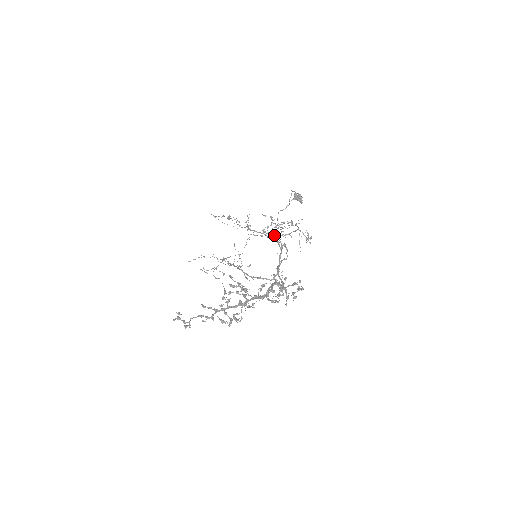
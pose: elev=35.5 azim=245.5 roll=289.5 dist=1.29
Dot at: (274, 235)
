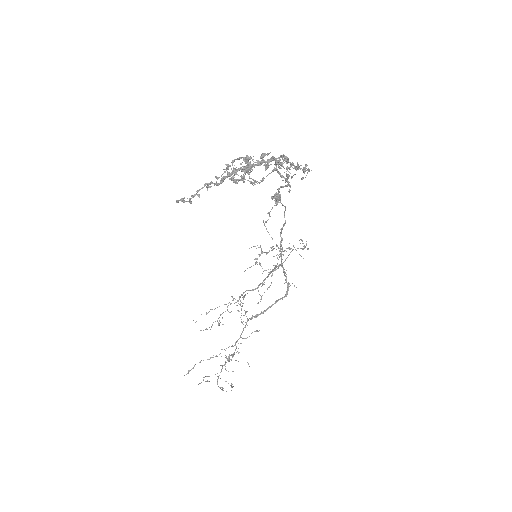
Dot at: (270, 272)
